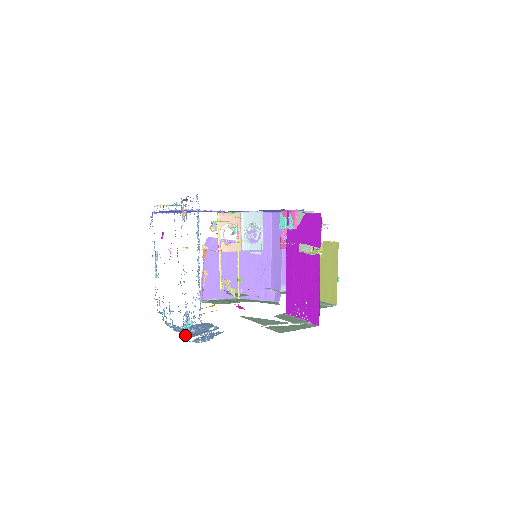
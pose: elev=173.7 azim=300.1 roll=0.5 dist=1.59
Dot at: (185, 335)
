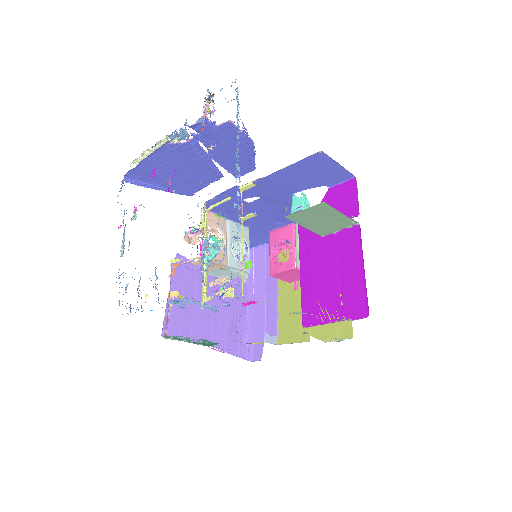
Dot at: occluded
